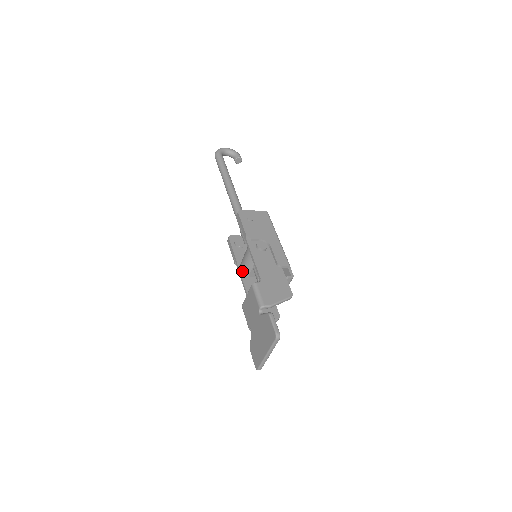
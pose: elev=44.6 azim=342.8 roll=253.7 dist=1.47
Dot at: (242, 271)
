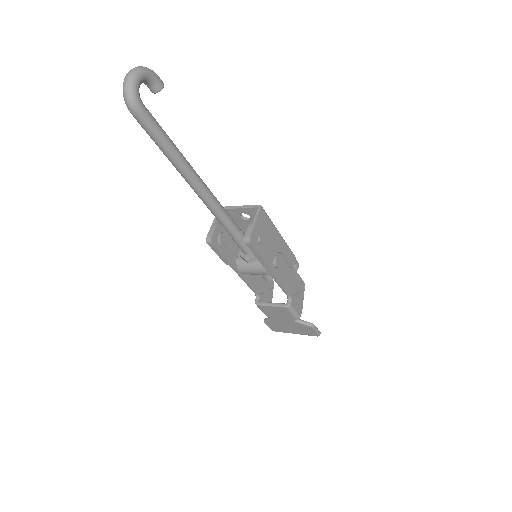
Dot at: occluded
